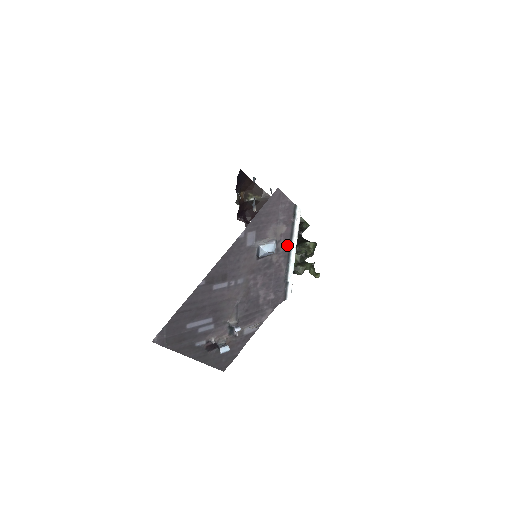
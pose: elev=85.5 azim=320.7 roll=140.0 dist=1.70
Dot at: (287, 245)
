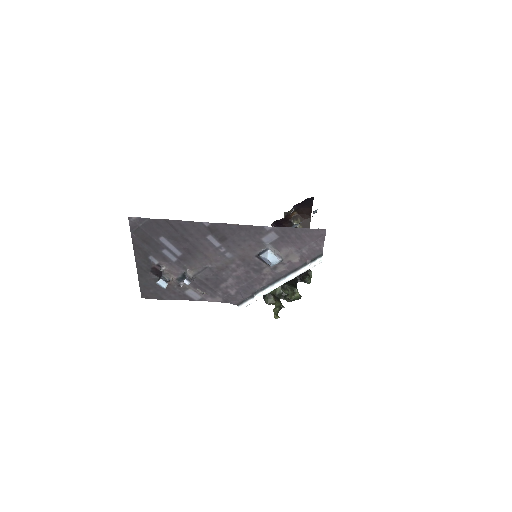
Dot at: (284, 273)
